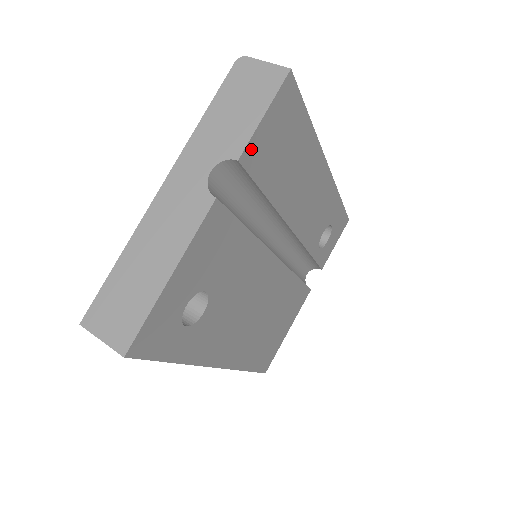
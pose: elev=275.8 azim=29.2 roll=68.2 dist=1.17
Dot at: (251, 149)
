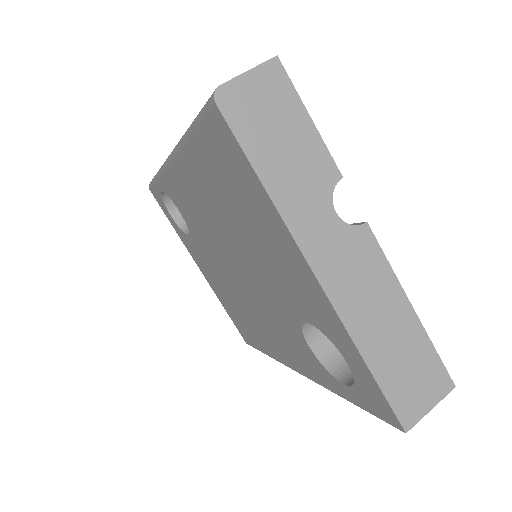
Dot at: occluded
